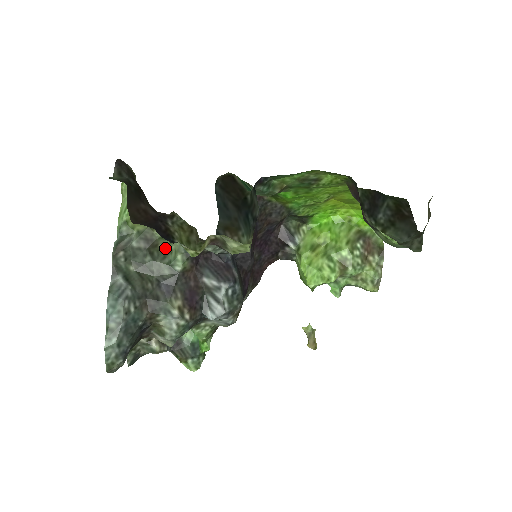
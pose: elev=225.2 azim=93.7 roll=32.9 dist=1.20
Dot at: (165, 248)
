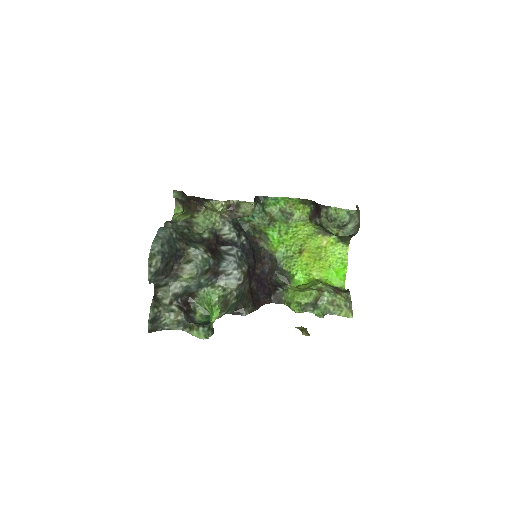
Dot at: (197, 232)
